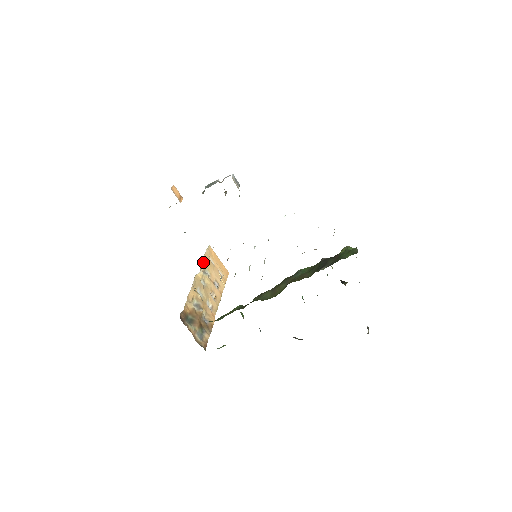
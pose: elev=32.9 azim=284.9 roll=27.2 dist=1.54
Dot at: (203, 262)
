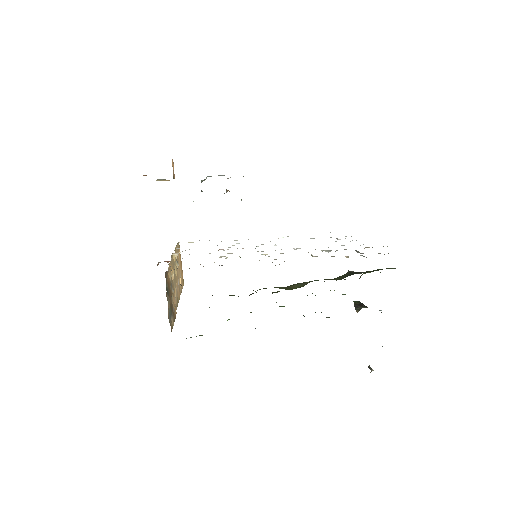
Dot at: (175, 250)
